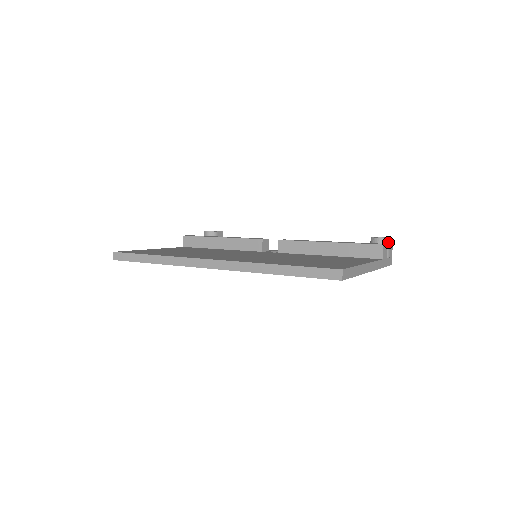
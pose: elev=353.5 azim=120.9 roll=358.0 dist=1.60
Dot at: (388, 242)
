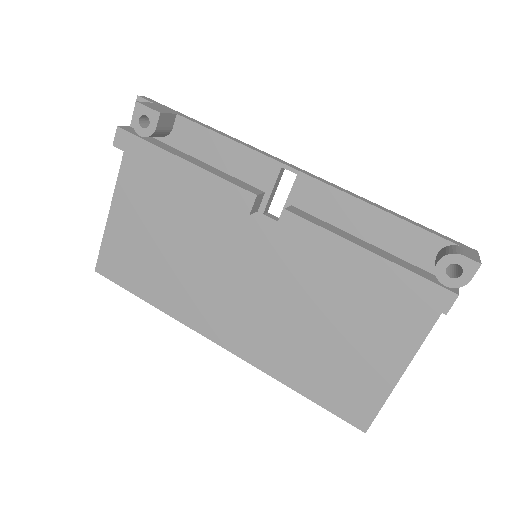
Dot at: (465, 282)
